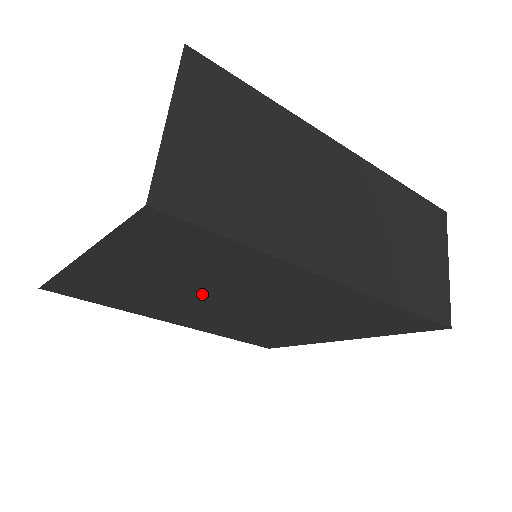
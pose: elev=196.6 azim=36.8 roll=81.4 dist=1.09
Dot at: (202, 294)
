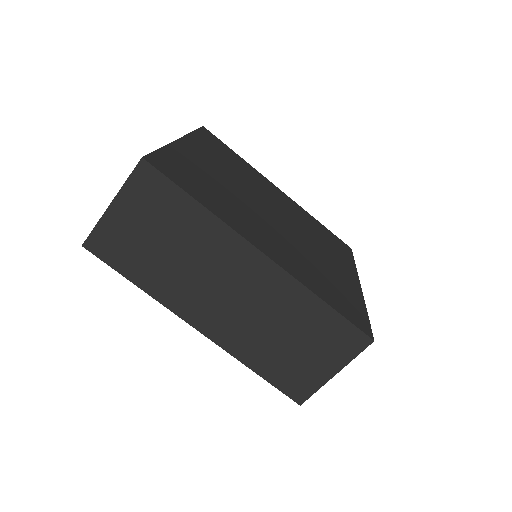
Dot at: occluded
